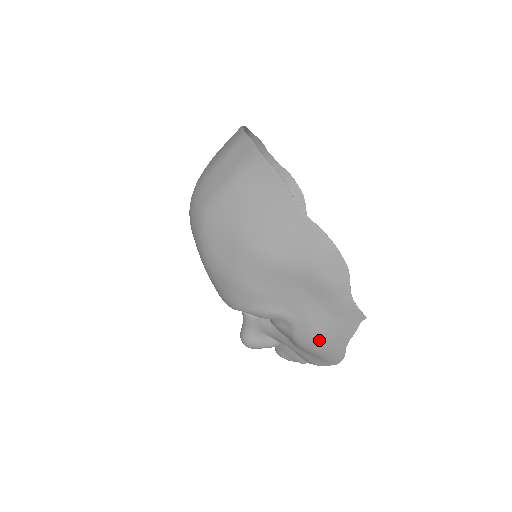
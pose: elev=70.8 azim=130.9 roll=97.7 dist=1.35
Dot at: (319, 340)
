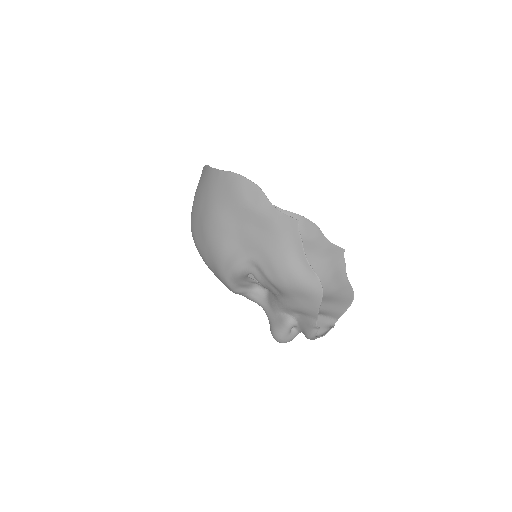
Dot at: (280, 265)
